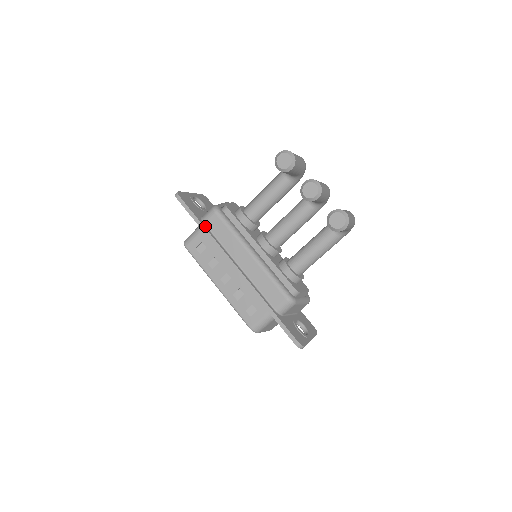
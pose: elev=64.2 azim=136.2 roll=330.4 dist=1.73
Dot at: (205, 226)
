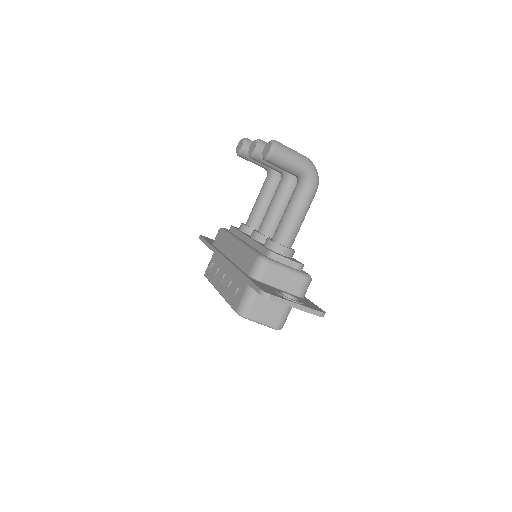
Dot at: (212, 245)
